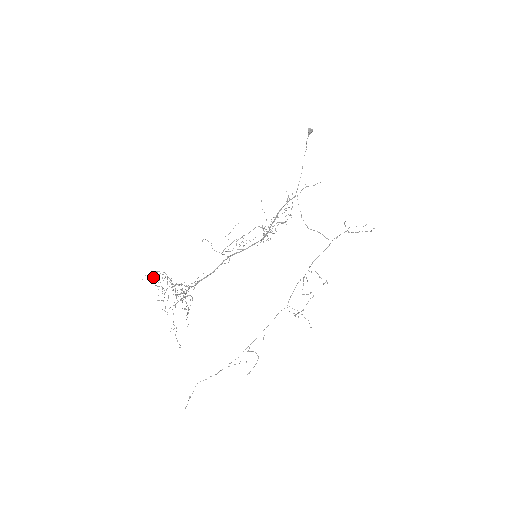
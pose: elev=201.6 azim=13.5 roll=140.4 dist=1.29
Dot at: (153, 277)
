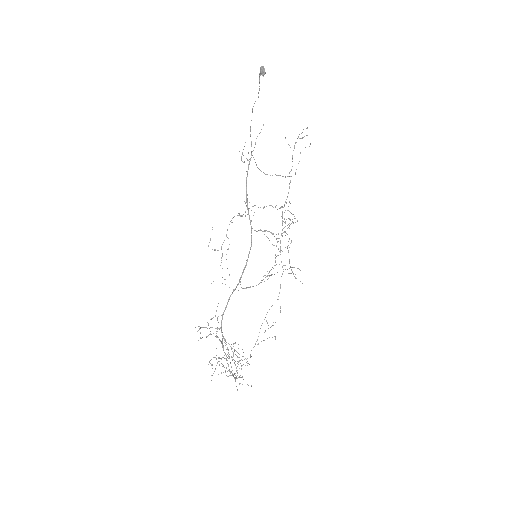
Dot at: occluded
